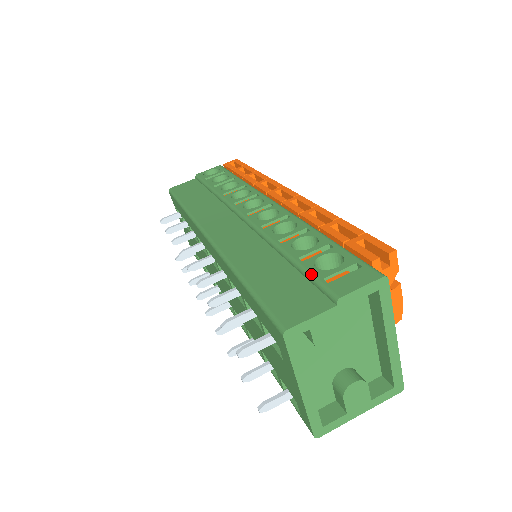
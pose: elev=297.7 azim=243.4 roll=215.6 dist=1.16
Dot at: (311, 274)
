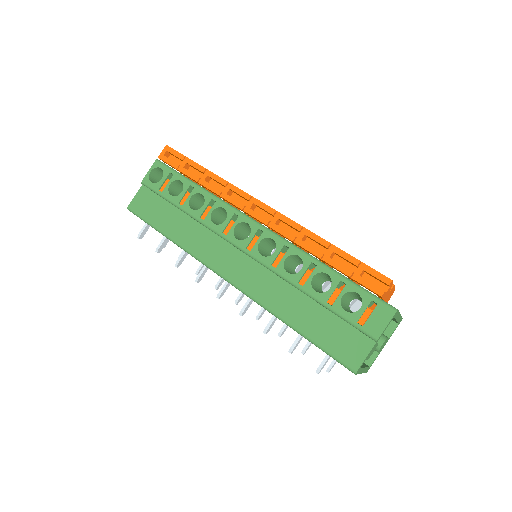
Dot at: (346, 319)
